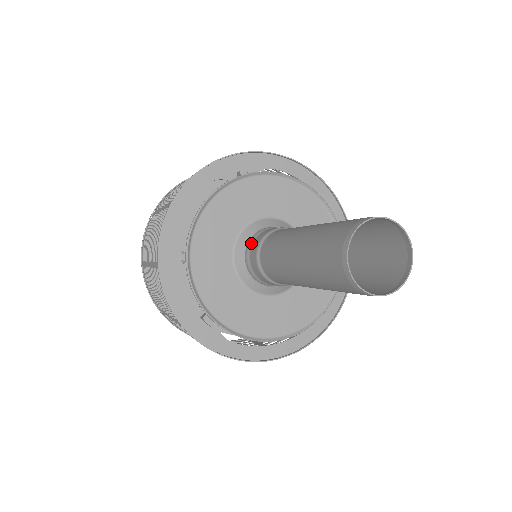
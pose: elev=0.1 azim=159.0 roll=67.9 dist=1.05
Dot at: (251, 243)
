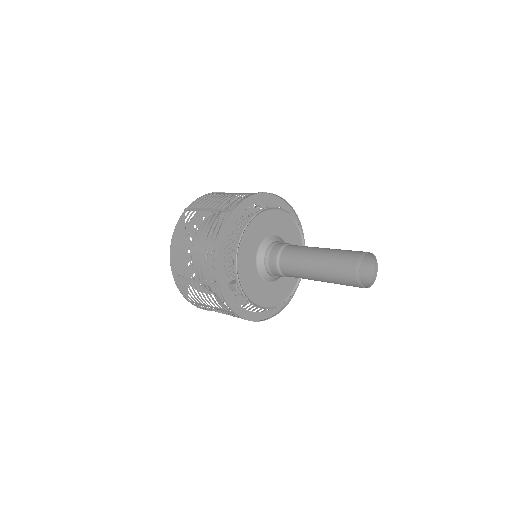
Dot at: (271, 248)
